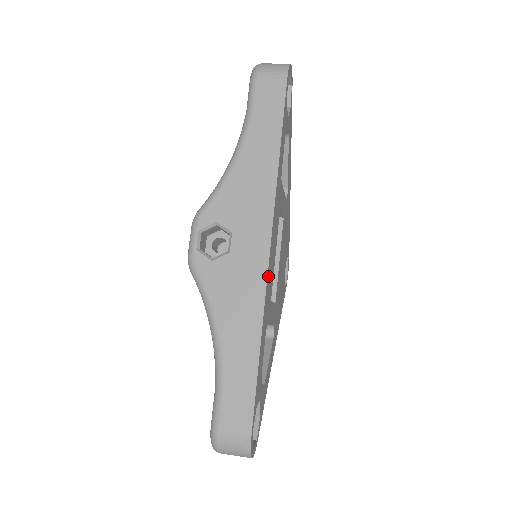
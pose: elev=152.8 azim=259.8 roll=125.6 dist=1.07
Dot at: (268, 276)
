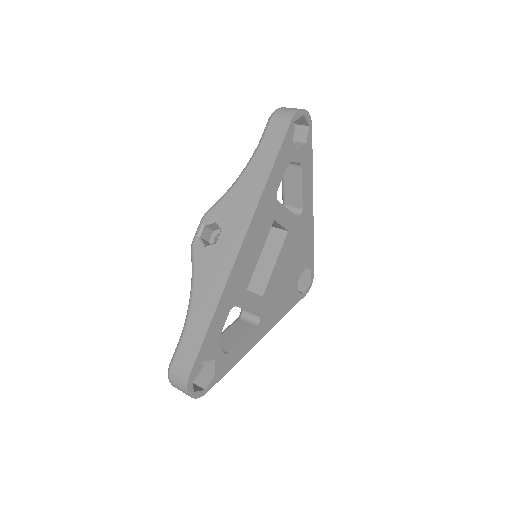
Dot at: (236, 267)
